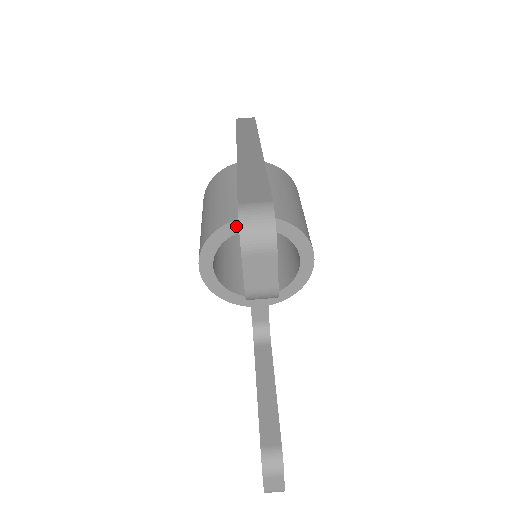
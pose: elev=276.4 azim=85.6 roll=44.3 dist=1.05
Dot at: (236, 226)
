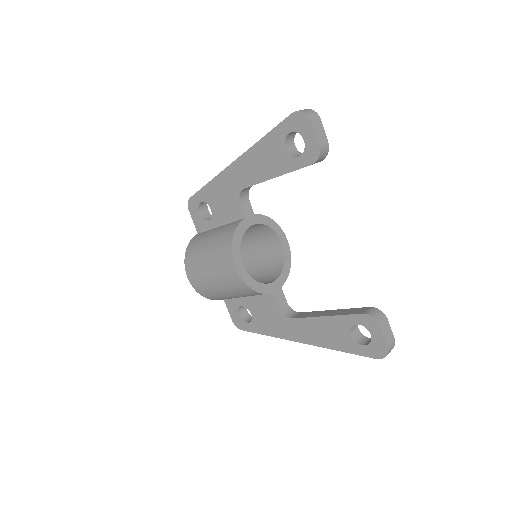
Dot at: (243, 226)
